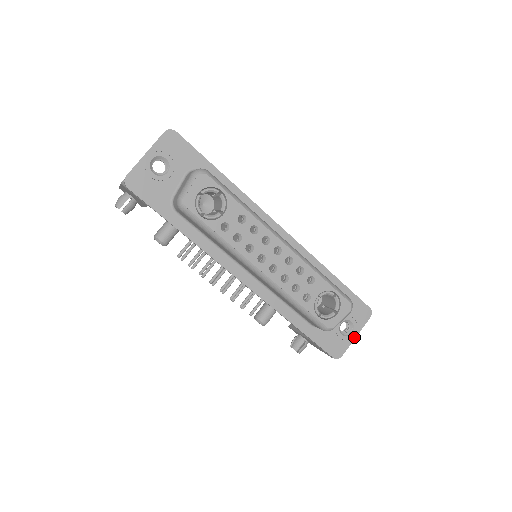
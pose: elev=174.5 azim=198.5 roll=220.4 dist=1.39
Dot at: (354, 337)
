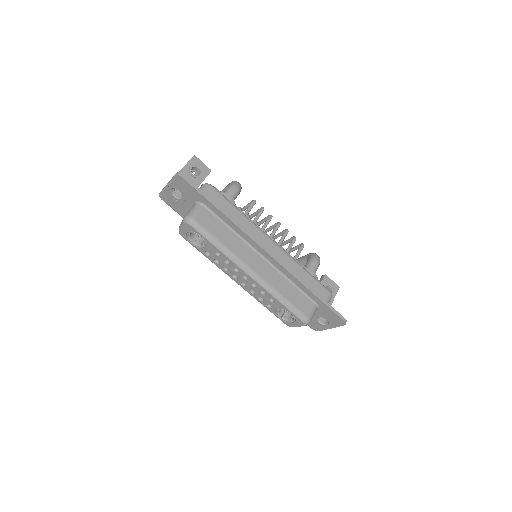
Dot at: (329, 328)
